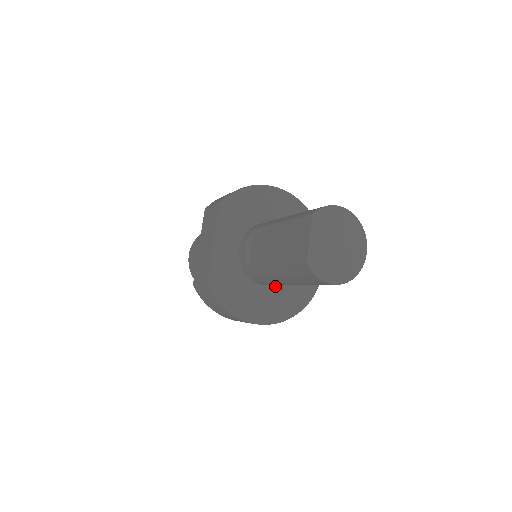
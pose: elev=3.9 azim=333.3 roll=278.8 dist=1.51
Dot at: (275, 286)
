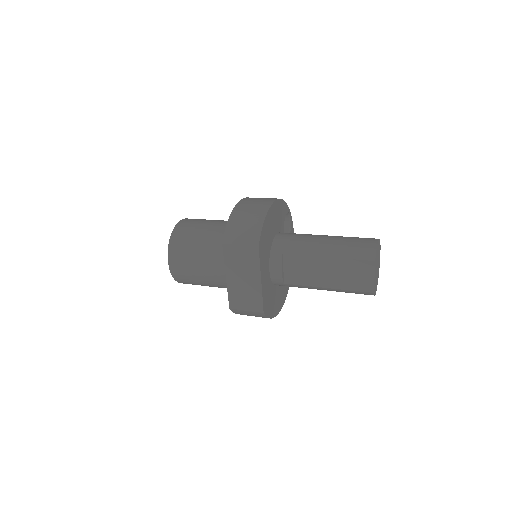
Dot at: occluded
